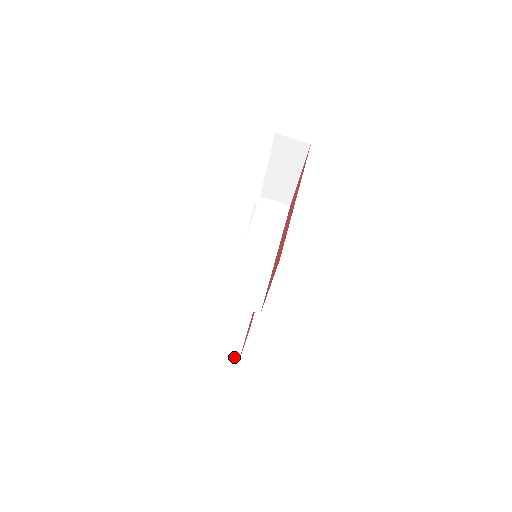
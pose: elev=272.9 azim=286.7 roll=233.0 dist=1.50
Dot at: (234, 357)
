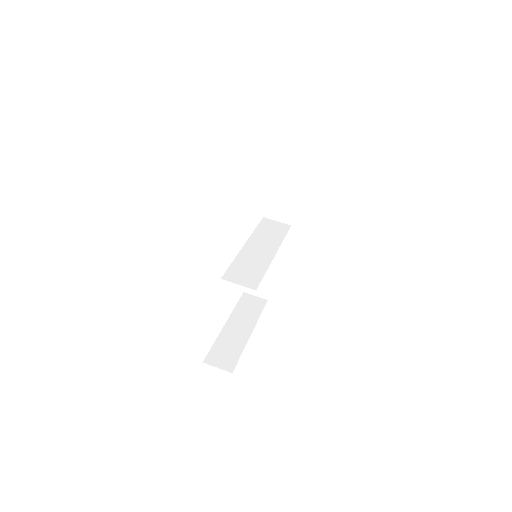
Dot at: (228, 368)
